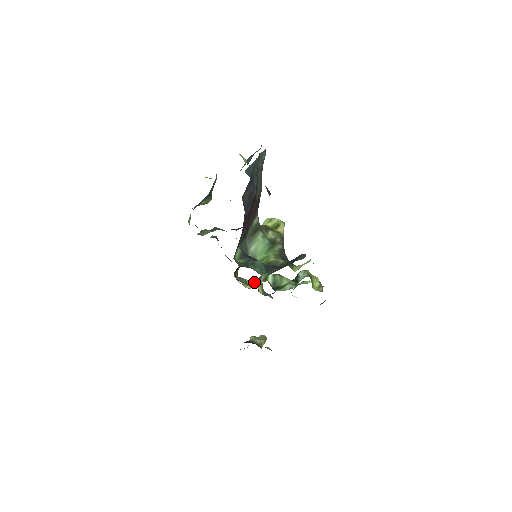
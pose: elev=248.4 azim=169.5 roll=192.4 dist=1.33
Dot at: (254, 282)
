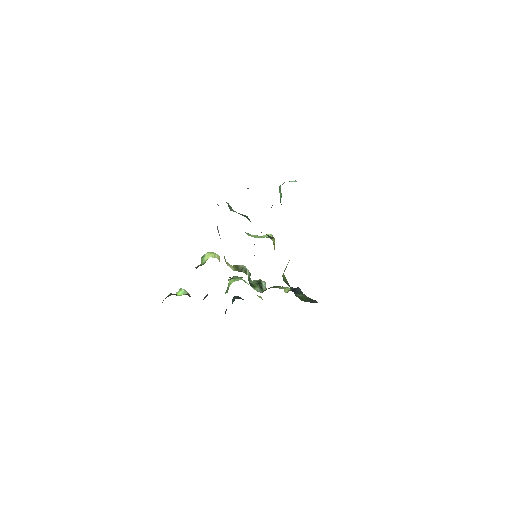
Dot at: (234, 266)
